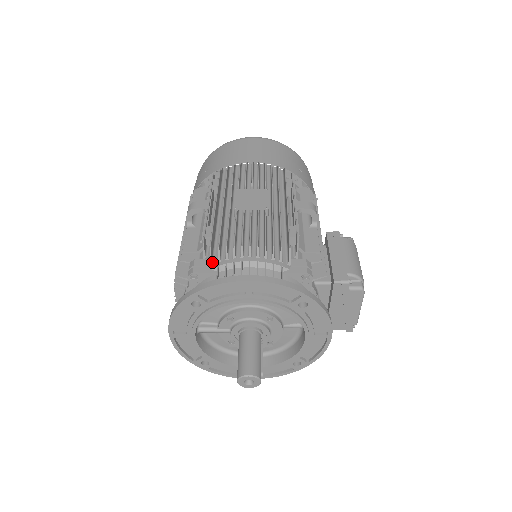
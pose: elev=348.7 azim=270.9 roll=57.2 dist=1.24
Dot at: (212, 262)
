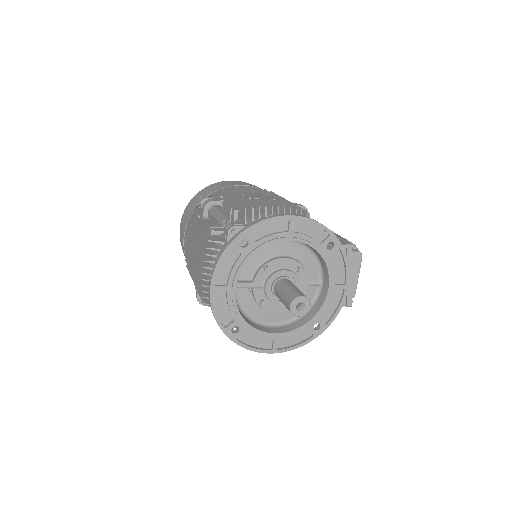
Dot at: (246, 222)
